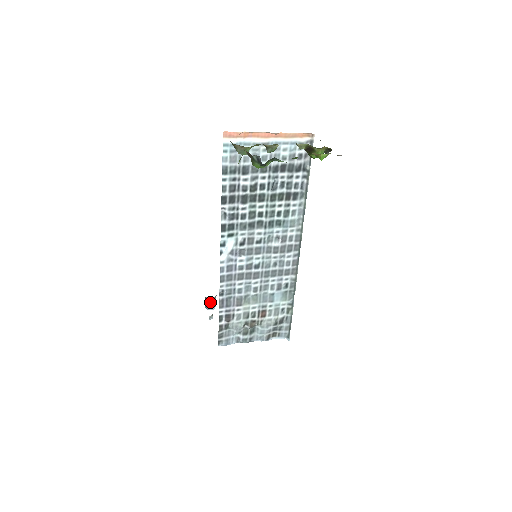
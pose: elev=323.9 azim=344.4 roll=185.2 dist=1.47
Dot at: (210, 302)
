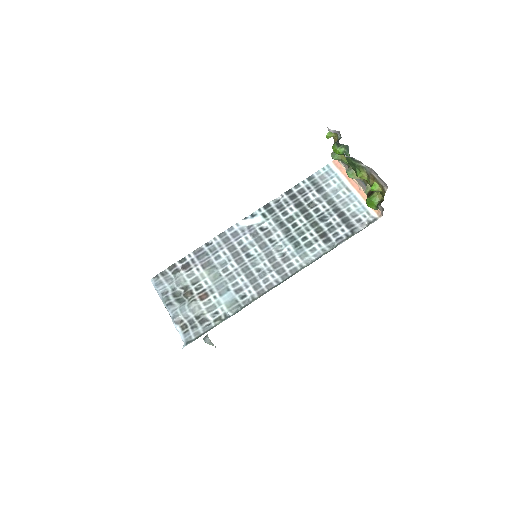
Dot at: occluded
